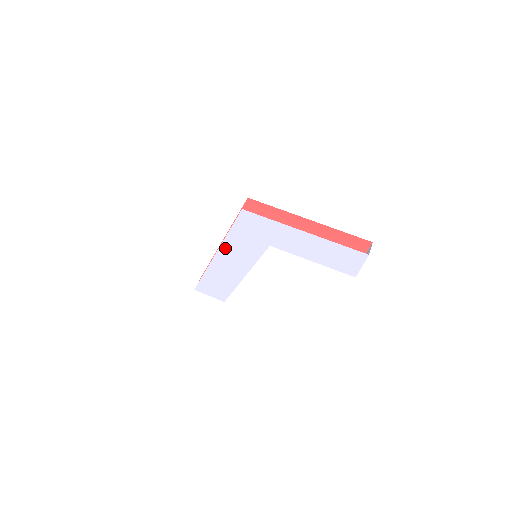
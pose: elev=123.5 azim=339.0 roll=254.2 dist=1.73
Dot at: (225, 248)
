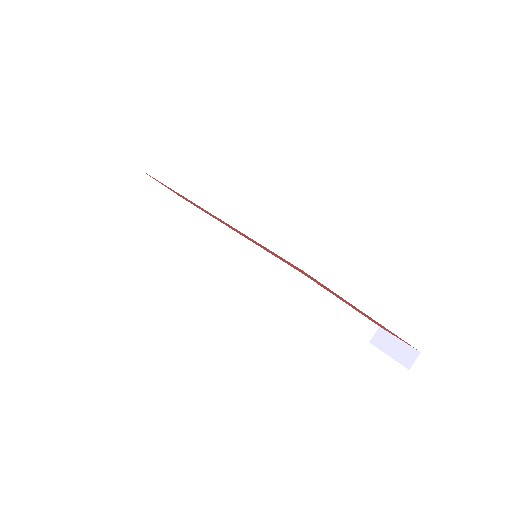
Dot at: occluded
